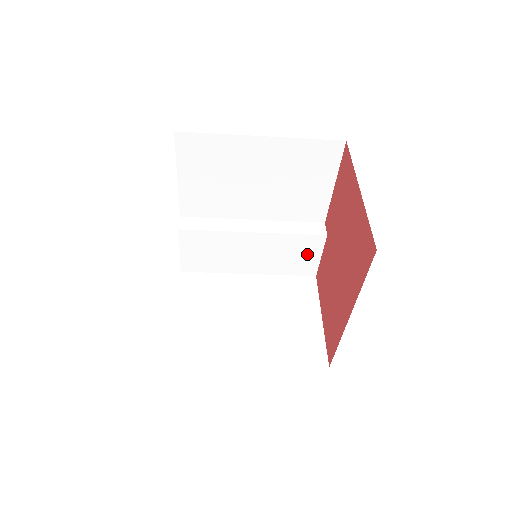
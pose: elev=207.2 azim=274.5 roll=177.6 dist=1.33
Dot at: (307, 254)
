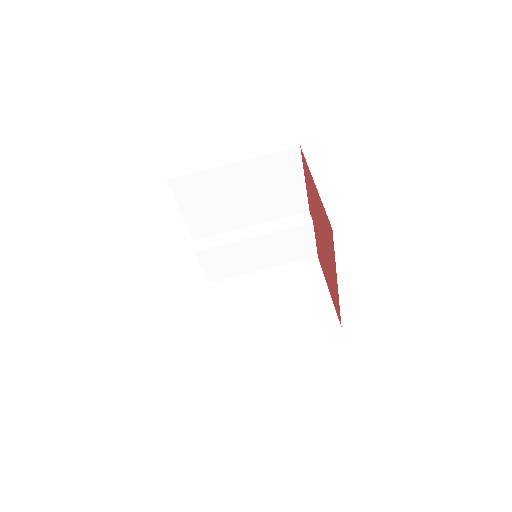
Dot at: (303, 241)
